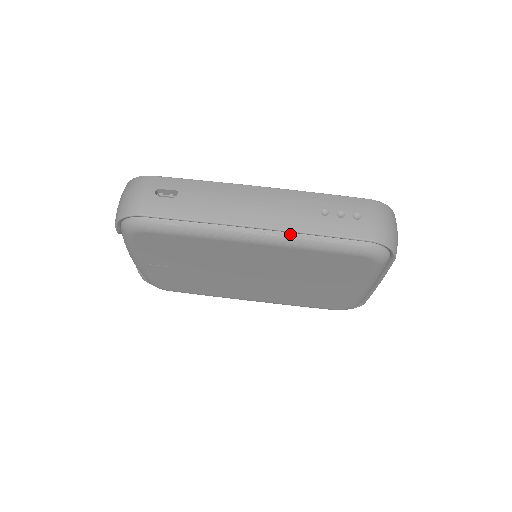
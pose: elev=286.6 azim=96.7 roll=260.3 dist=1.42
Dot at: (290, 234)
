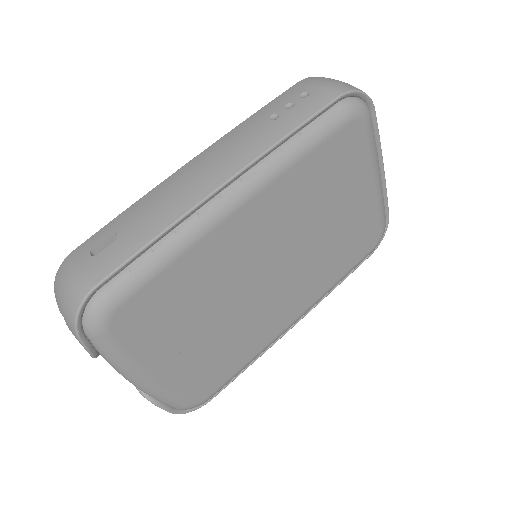
Dot at: (266, 160)
